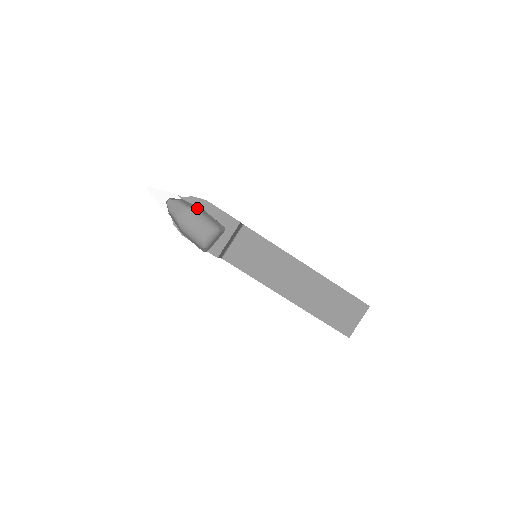
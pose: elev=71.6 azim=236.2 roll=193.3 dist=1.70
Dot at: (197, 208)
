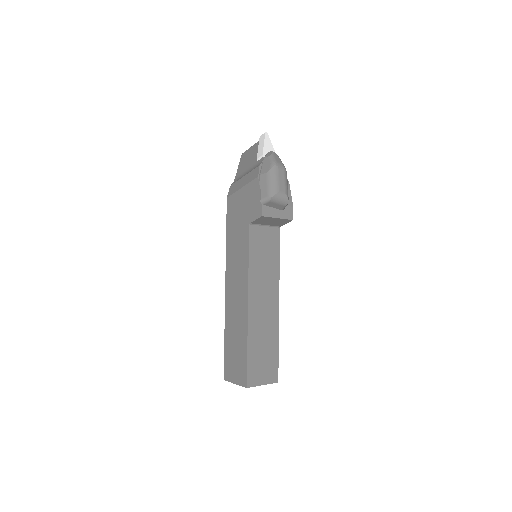
Dot at: occluded
